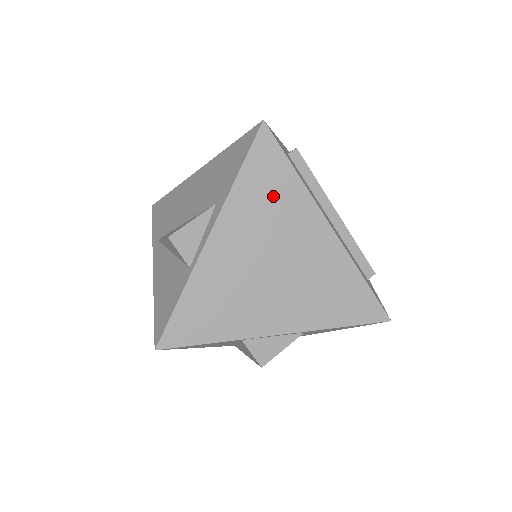
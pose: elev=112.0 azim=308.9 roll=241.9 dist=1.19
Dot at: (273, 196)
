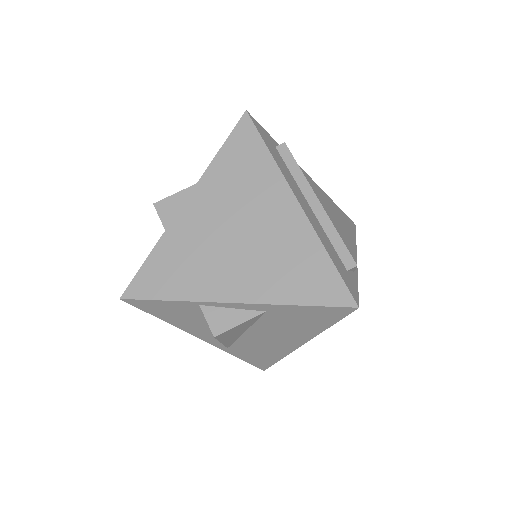
Dot at: (246, 172)
